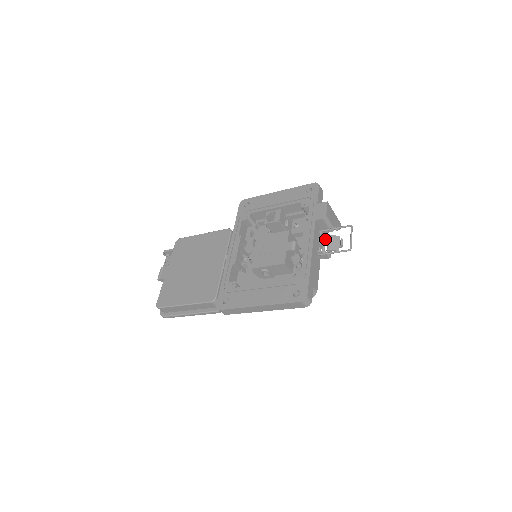
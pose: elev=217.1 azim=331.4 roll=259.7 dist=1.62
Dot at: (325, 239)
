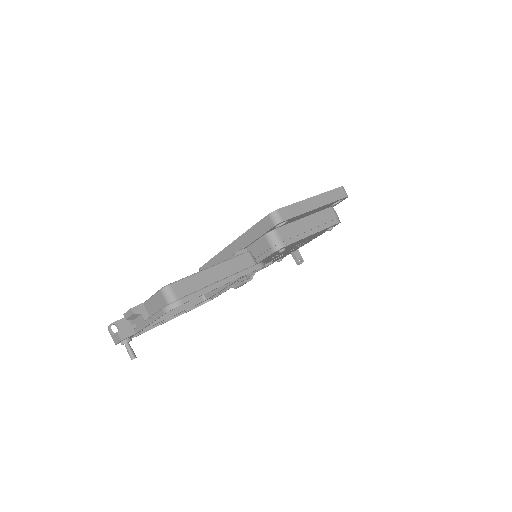
Dot at: occluded
